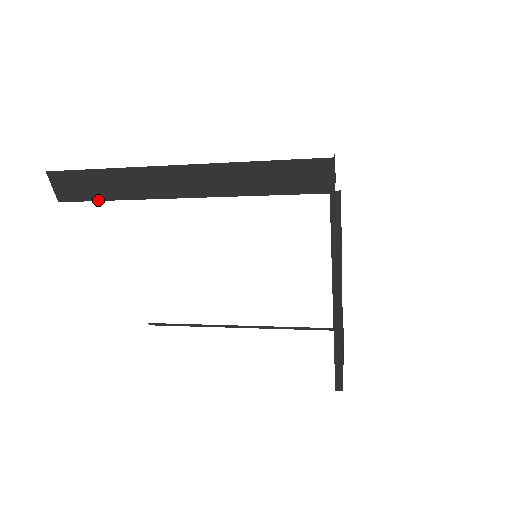
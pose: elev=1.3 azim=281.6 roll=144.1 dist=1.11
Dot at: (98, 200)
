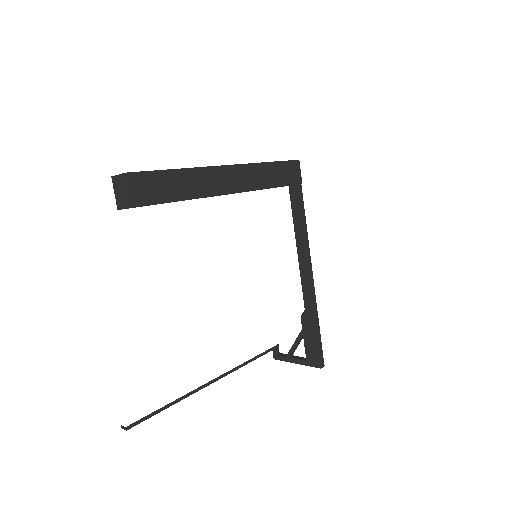
Dot at: (170, 202)
